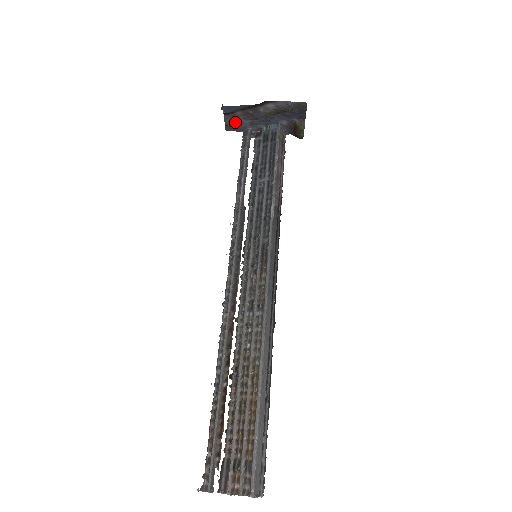
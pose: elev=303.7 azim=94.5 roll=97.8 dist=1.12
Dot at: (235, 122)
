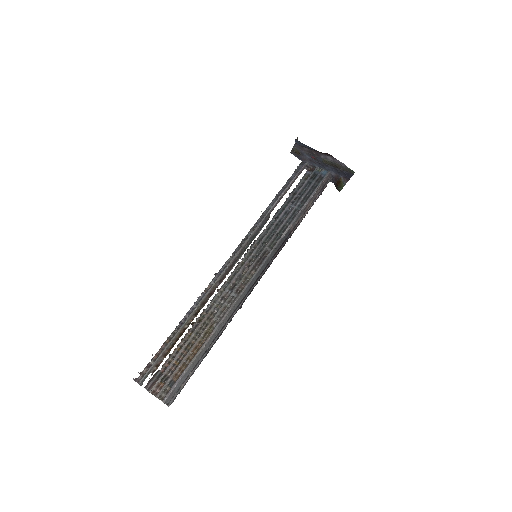
Dot at: (300, 152)
